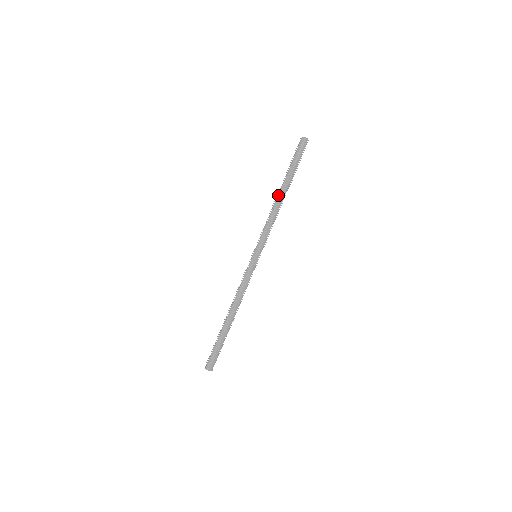
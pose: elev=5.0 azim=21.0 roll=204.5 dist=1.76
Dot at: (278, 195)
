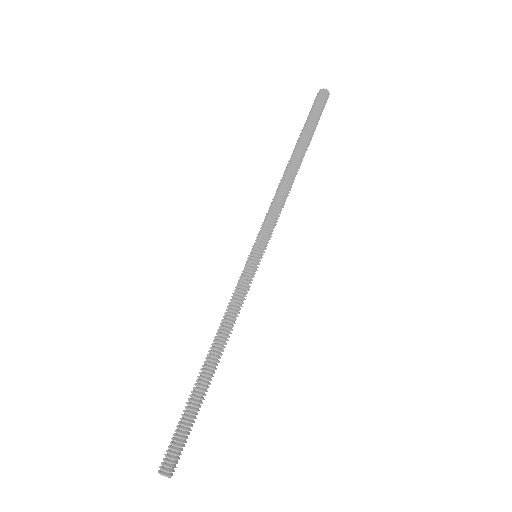
Dot at: (287, 165)
